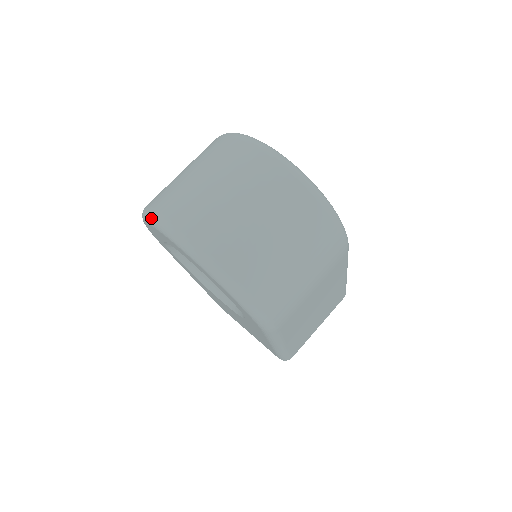
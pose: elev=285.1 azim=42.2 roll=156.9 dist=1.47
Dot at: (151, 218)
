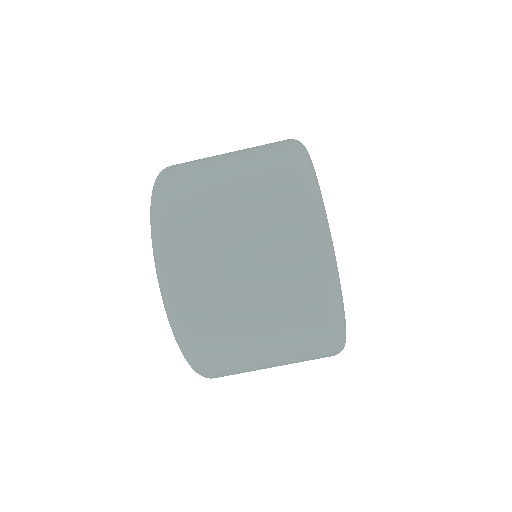
Dot at: (154, 246)
